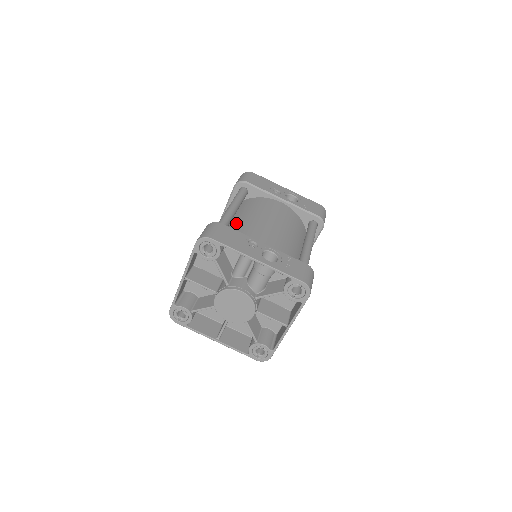
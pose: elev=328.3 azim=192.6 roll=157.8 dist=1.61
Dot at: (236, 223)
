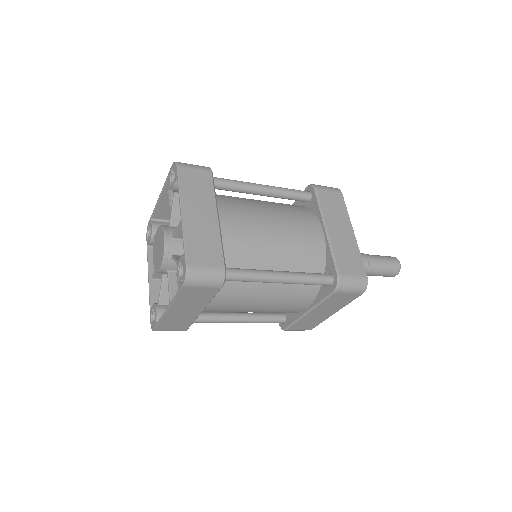
Dot at: occluded
